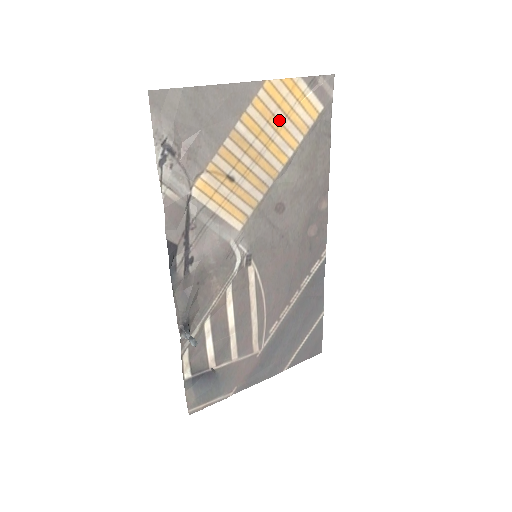
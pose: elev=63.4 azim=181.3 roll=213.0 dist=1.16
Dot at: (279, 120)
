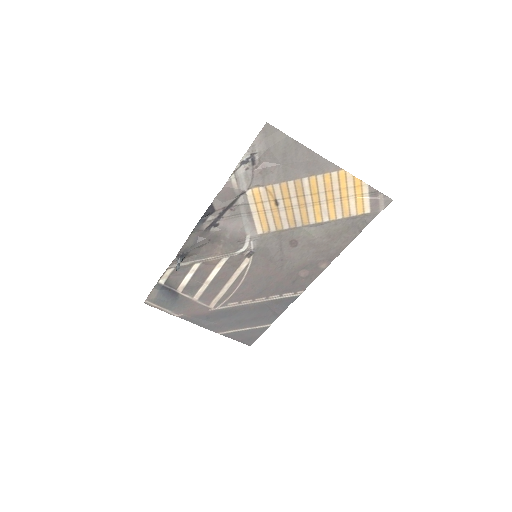
Dot at: (334, 196)
